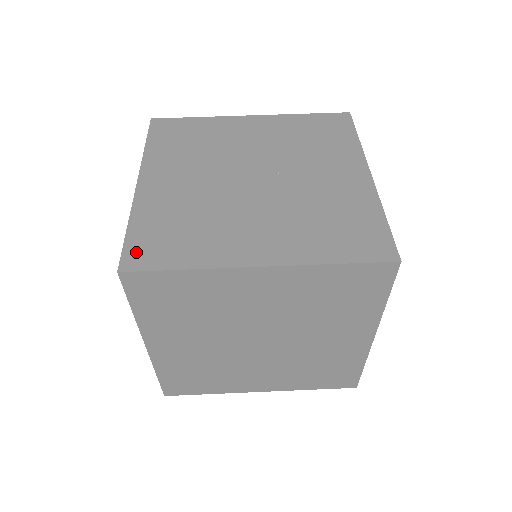
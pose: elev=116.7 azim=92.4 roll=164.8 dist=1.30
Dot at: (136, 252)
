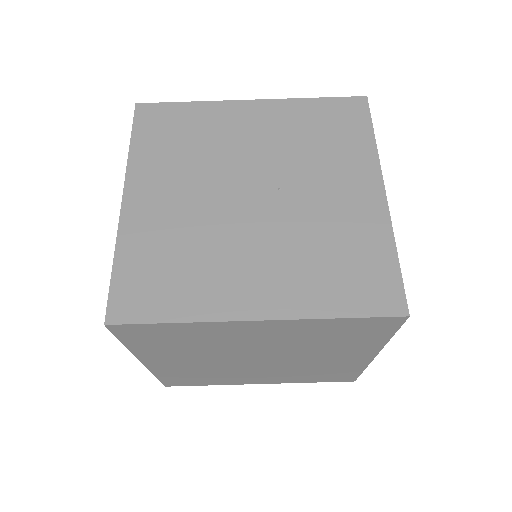
Dot at: (123, 298)
